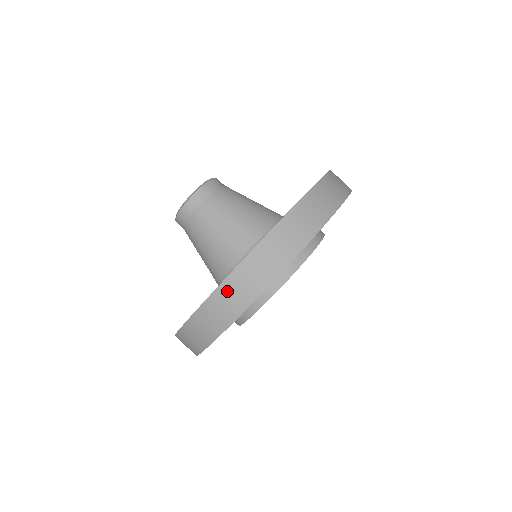
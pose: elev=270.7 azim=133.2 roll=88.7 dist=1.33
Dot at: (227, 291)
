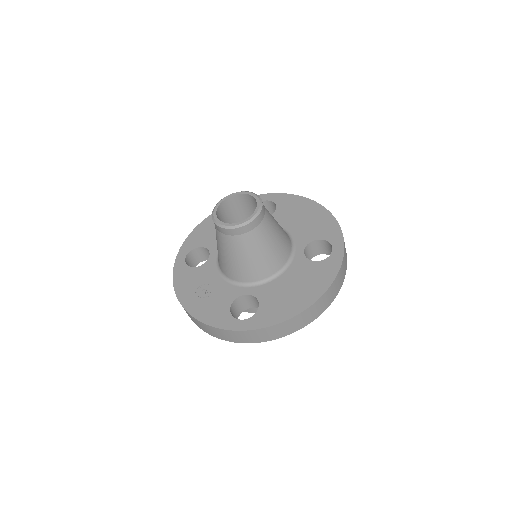
Dot at: (211, 329)
